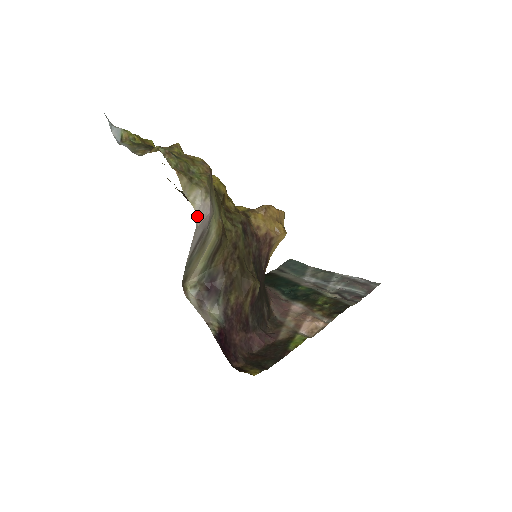
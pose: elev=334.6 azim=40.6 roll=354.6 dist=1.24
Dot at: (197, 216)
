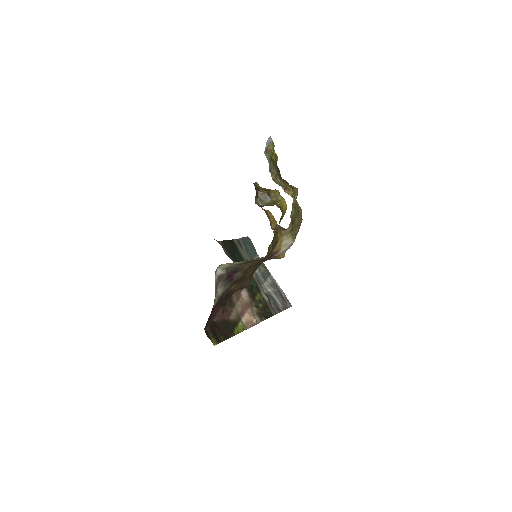
Dot at: (277, 254)
